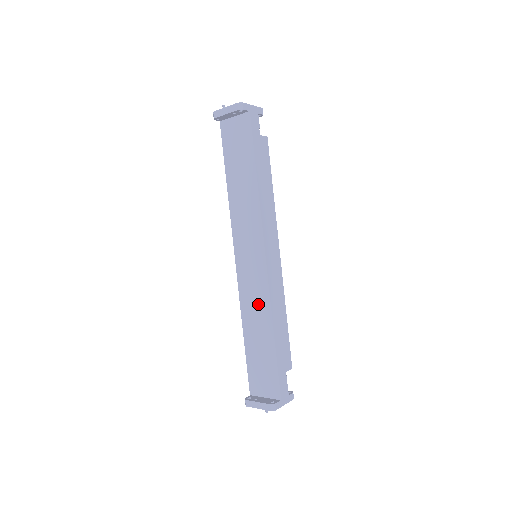
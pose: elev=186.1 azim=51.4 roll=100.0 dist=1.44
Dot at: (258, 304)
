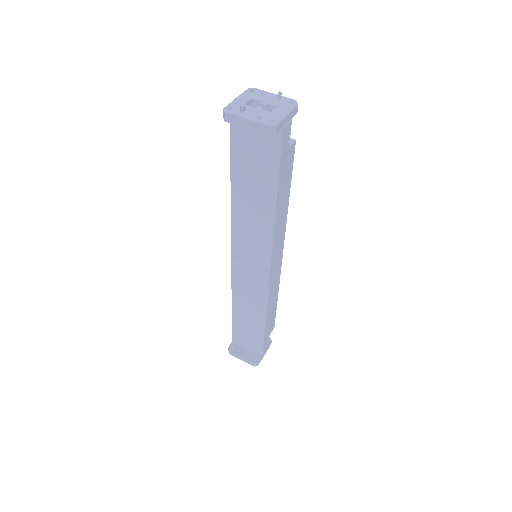
Dot at: (253, 298)
